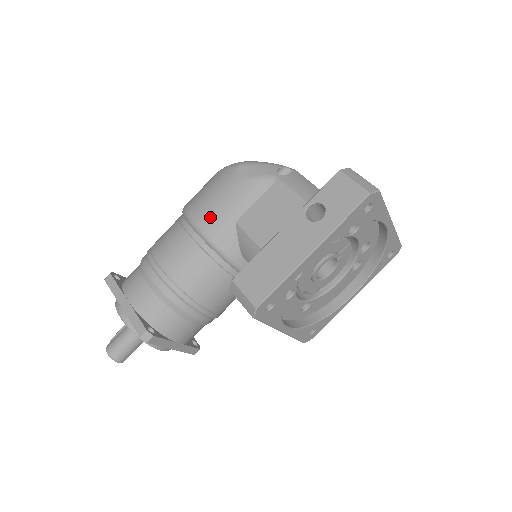
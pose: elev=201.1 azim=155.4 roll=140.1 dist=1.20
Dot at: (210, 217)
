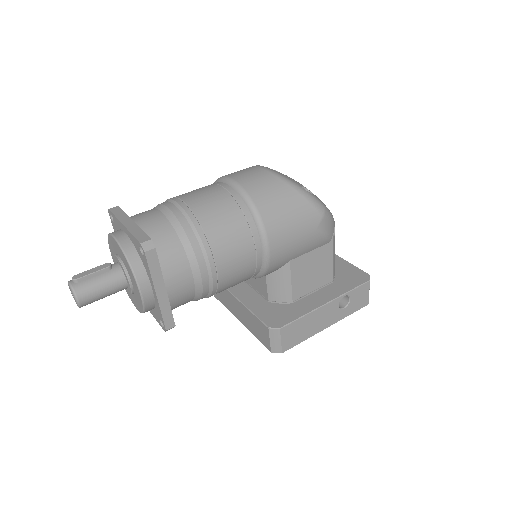
Dot at: (282, 251)
